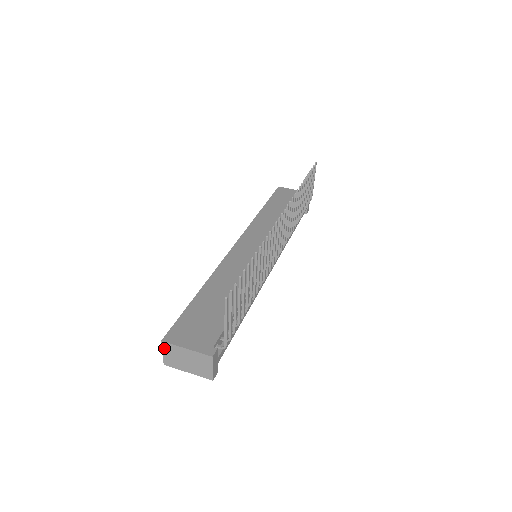
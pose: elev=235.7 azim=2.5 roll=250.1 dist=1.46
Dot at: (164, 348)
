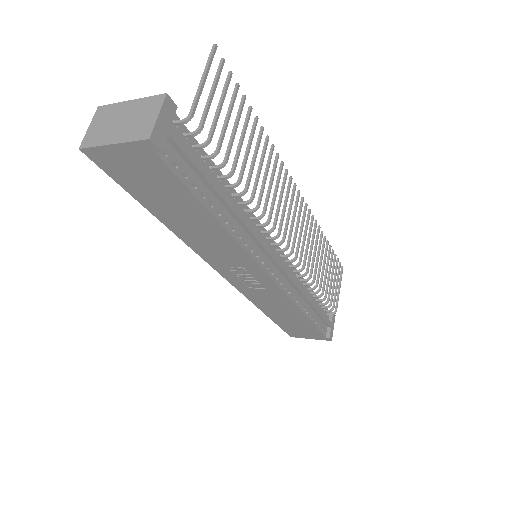
Dot at: (96, 117)
